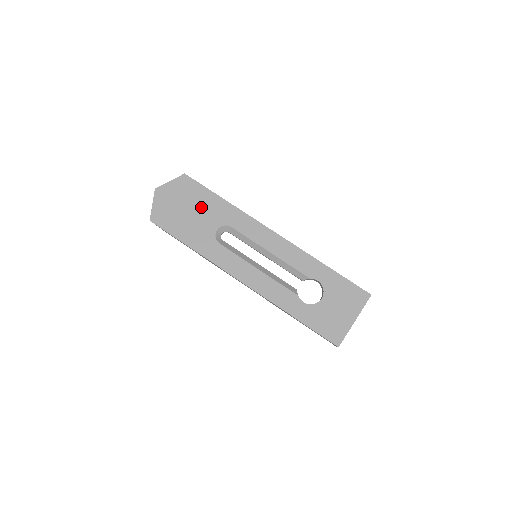
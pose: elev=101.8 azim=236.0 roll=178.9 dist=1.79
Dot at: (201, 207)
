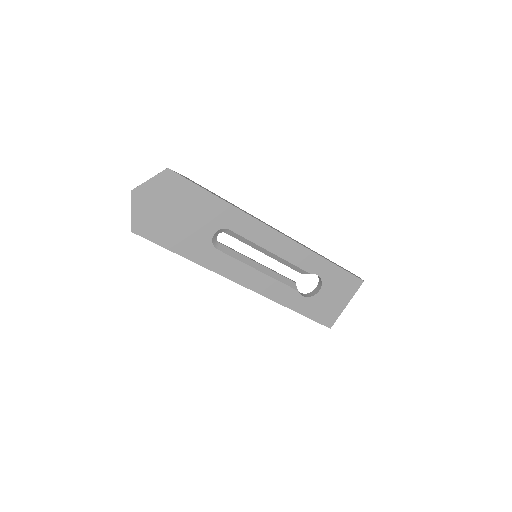
Dot at: (193, 210)
